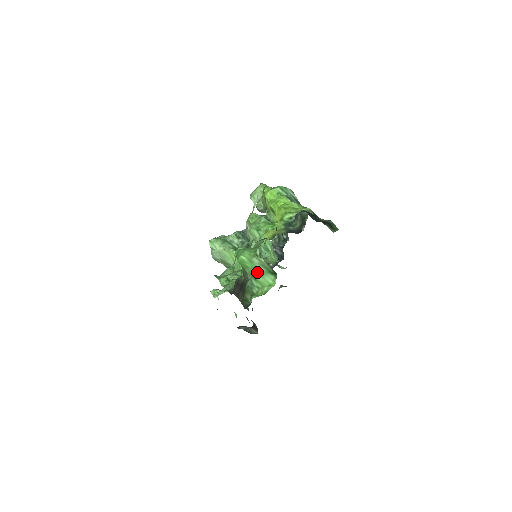
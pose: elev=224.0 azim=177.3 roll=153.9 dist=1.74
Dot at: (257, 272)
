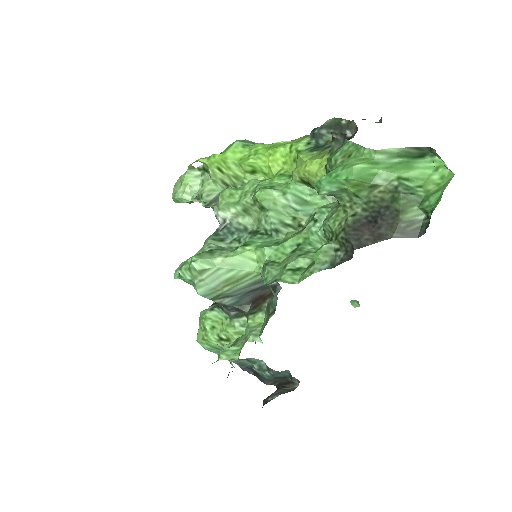
Dot at: (400, 168)
